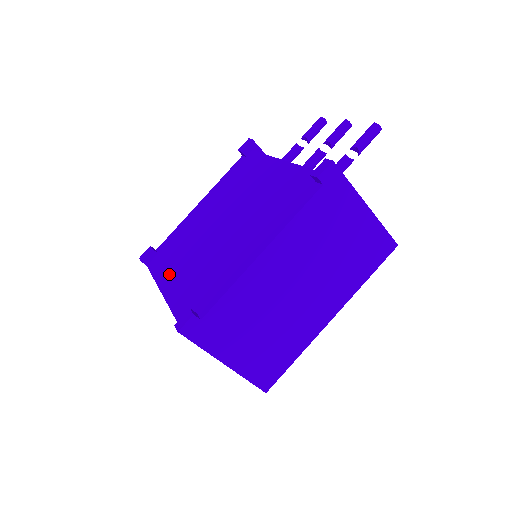
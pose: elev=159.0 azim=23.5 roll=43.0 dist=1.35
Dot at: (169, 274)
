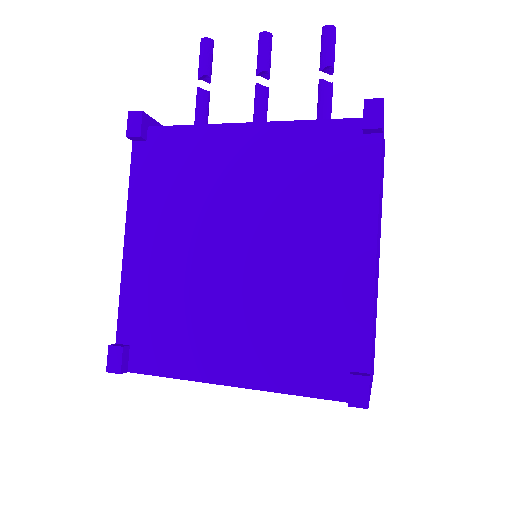
Dot at: (209, 358)
